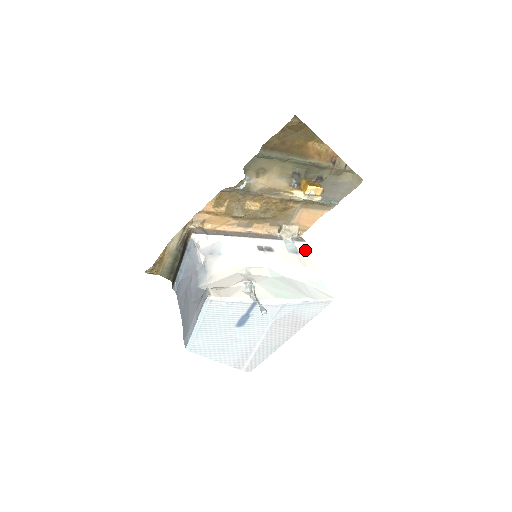
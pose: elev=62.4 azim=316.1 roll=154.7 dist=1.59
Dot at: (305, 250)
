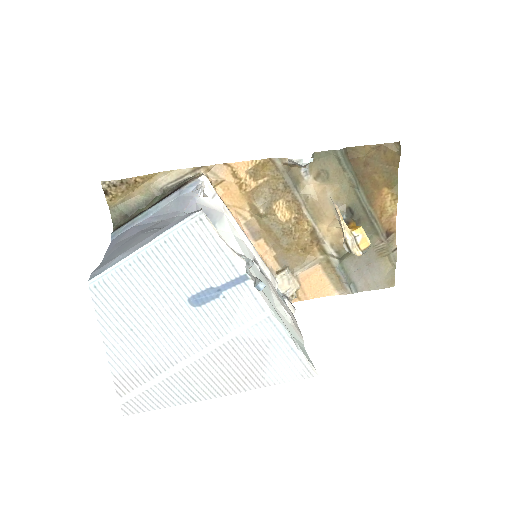
Dot at: occluded
